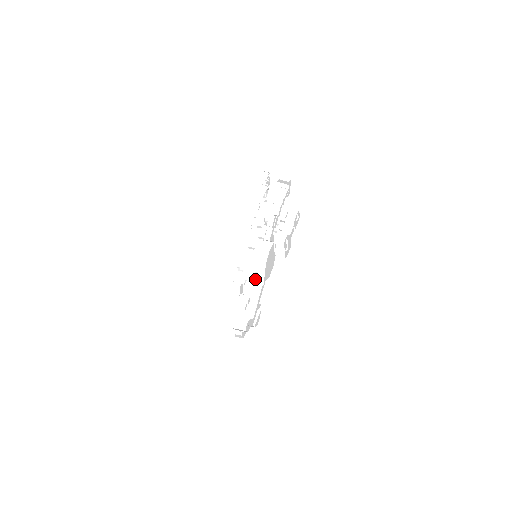
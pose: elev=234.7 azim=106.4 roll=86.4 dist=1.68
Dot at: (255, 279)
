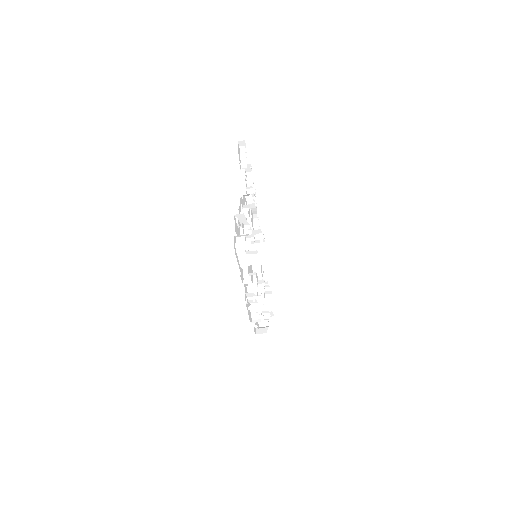
Dot at: occluded
